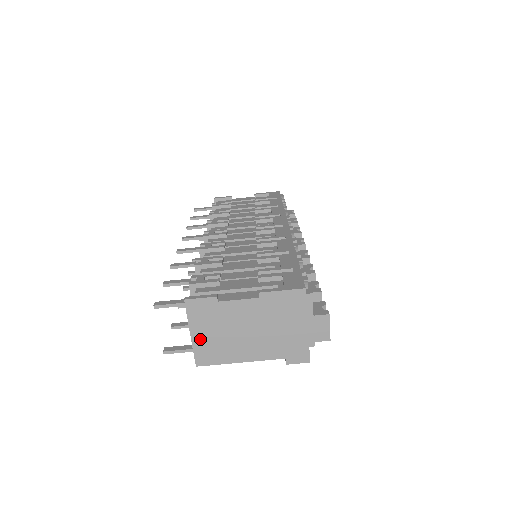
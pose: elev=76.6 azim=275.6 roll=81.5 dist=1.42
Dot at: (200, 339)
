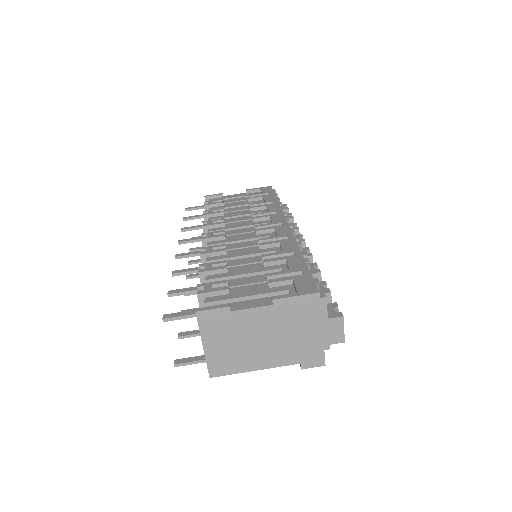
Dot at: (213, 350)
